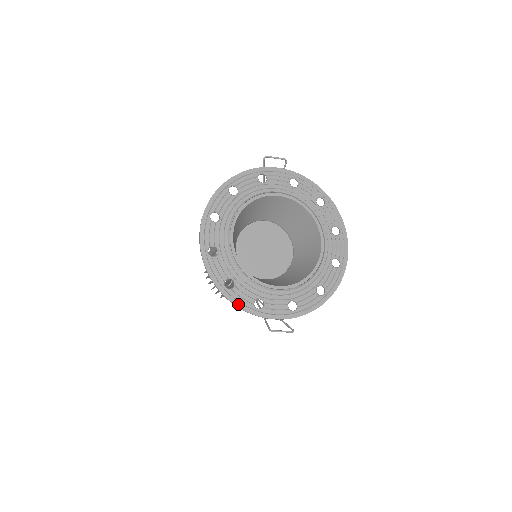
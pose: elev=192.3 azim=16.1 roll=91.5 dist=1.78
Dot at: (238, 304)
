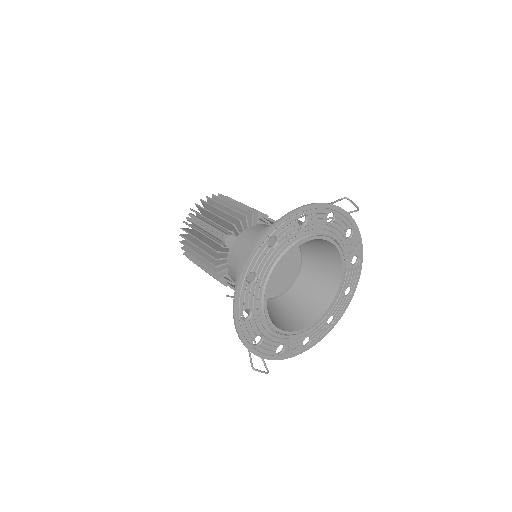
Dot at: (242, 336)
